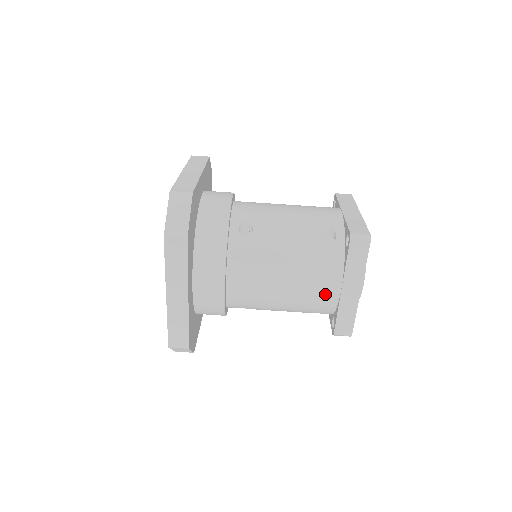
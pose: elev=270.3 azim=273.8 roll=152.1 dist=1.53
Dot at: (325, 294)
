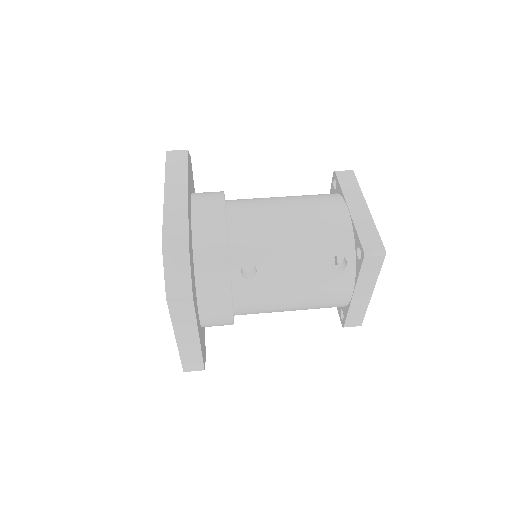
Dot at: (334, 215)
